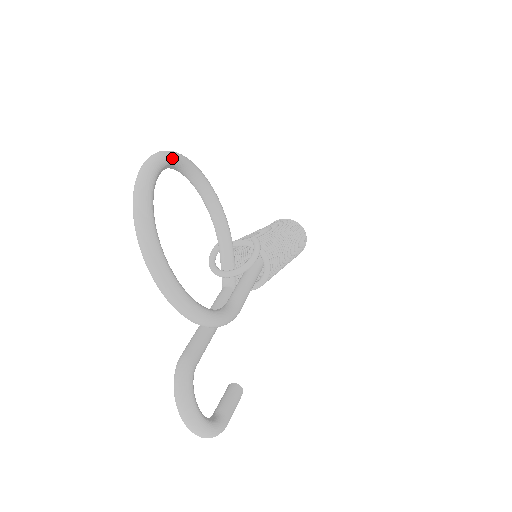
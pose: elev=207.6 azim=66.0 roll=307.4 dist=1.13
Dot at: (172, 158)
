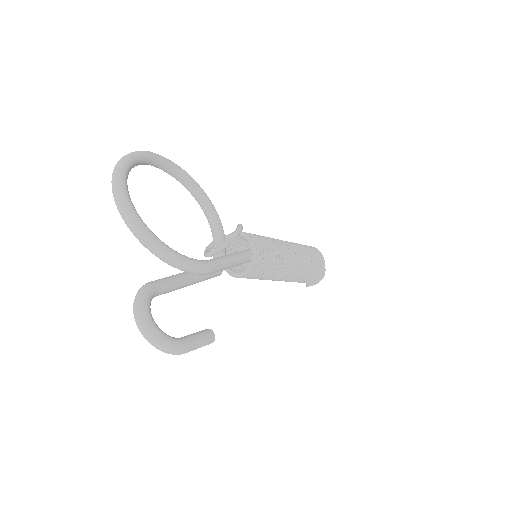
Dot at: (157, 156)
